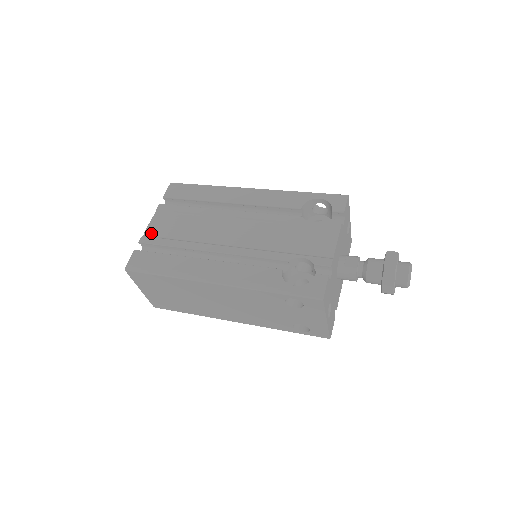
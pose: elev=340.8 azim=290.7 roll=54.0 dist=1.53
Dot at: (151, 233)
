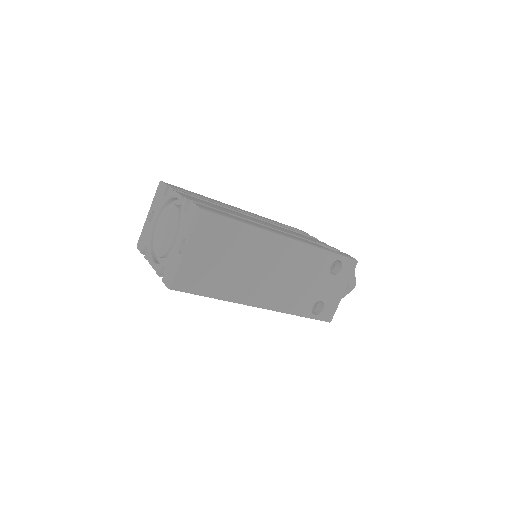
Dot at: occluded
